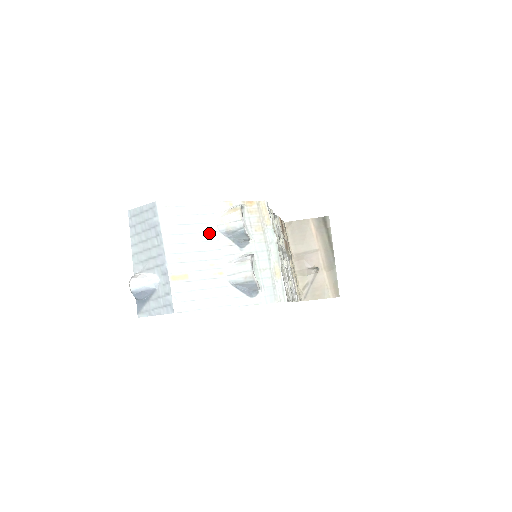
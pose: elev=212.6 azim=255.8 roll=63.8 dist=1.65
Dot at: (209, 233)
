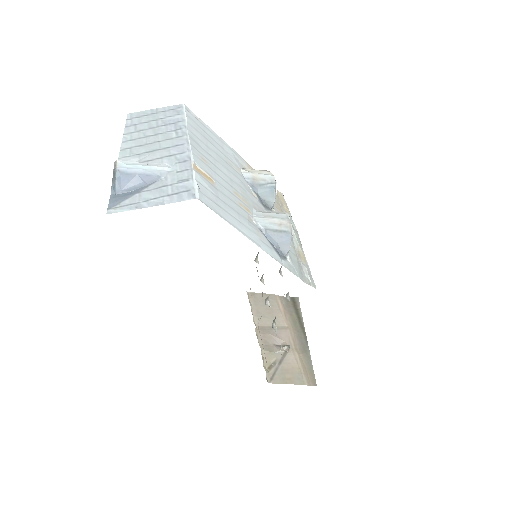
Dot at: (234, 170)
